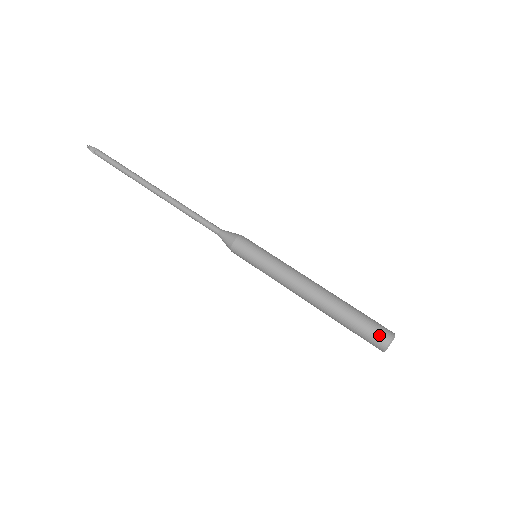
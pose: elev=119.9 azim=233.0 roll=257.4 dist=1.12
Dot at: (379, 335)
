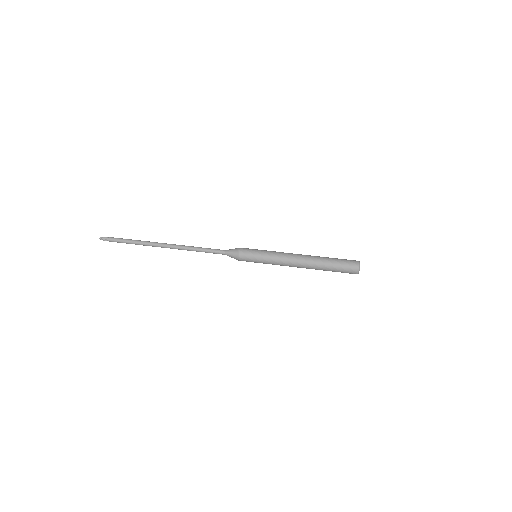
Dot at: (352, 265)
